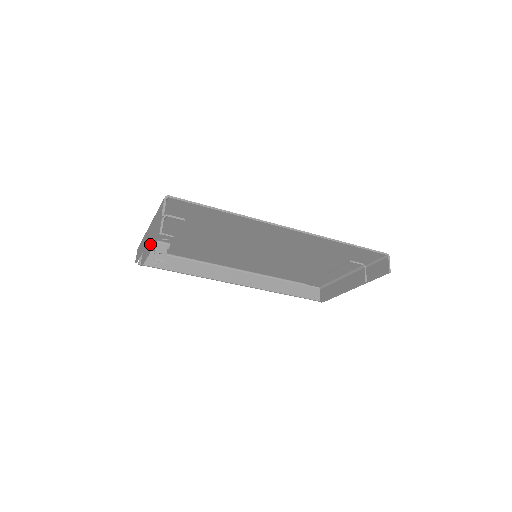
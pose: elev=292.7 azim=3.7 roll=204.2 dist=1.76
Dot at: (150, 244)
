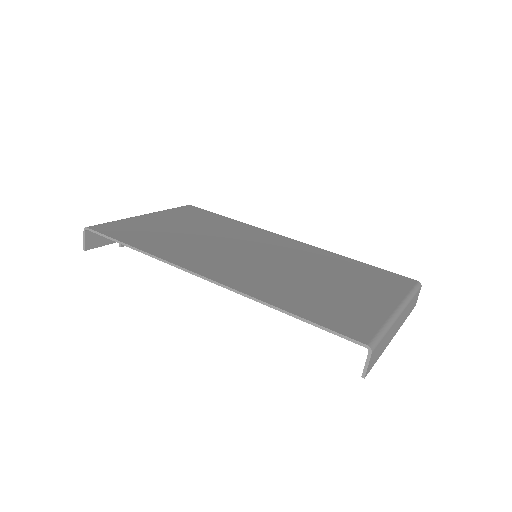
Dot at: occluded
